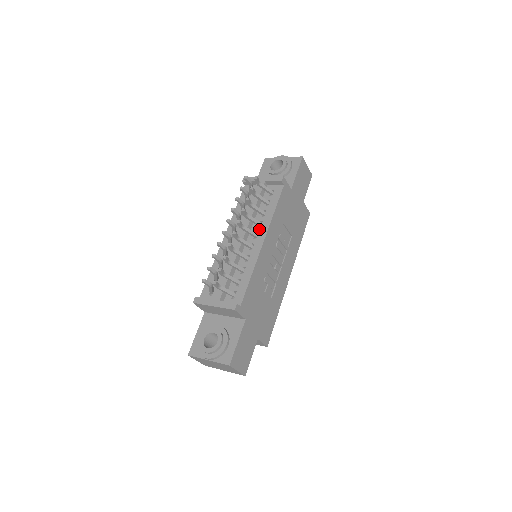
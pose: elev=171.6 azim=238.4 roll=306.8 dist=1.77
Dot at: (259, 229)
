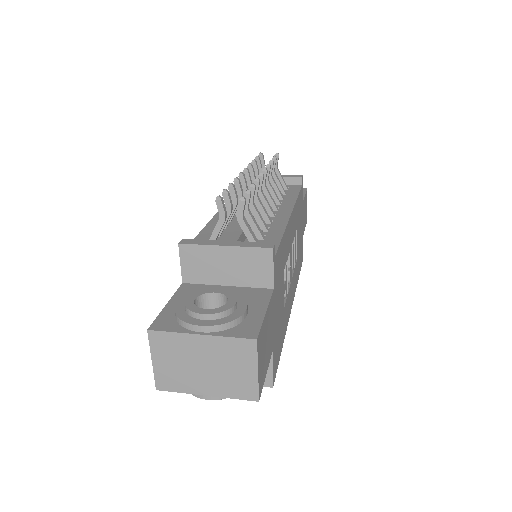
Dot at: (279, 205)
